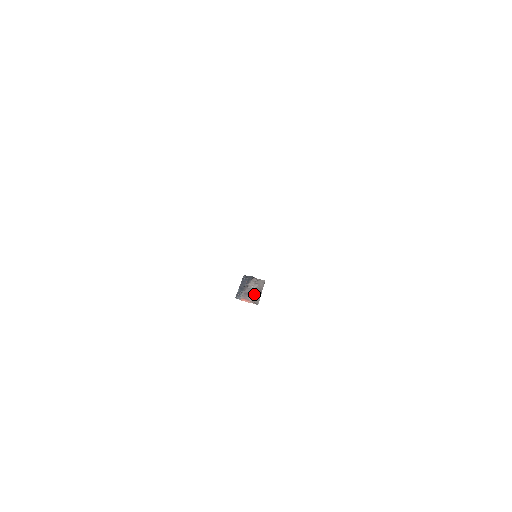
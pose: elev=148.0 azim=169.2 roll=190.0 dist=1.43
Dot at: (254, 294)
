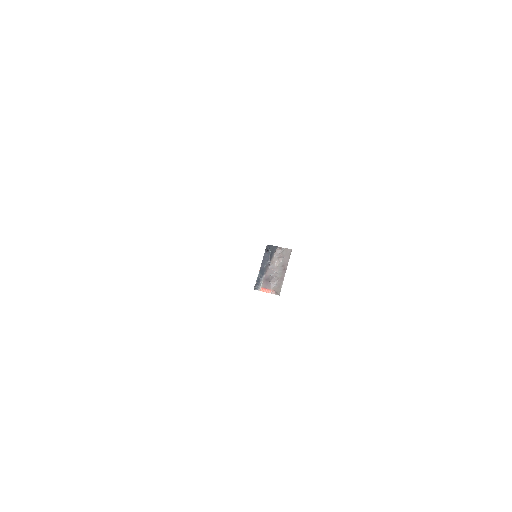
Dot at: (276, 277)
